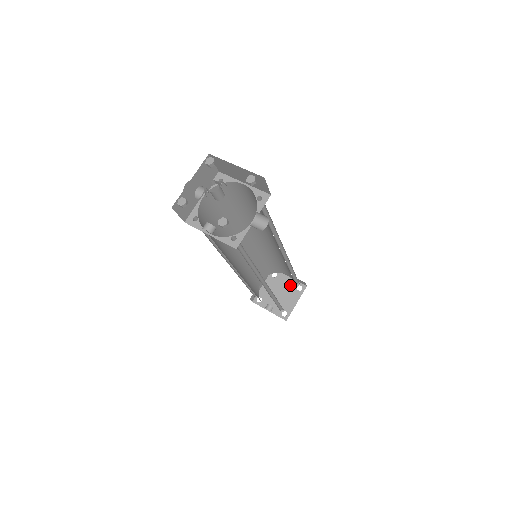
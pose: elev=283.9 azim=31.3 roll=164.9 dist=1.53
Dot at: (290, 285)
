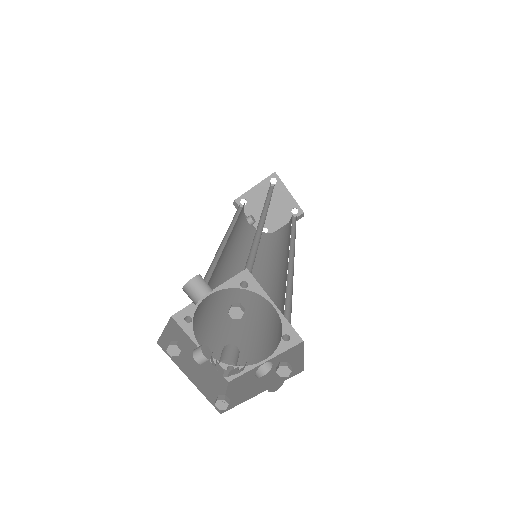
Dot at: (286, 202)
